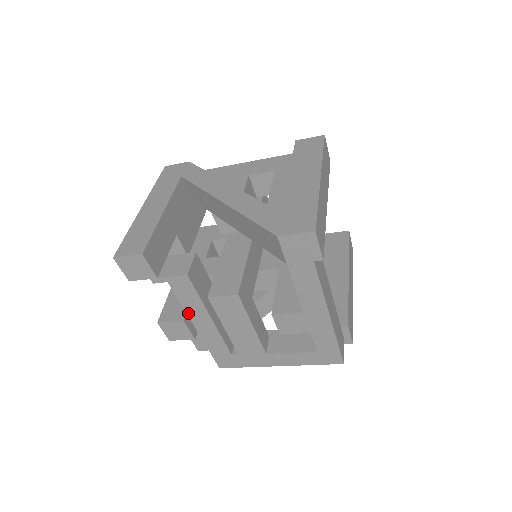
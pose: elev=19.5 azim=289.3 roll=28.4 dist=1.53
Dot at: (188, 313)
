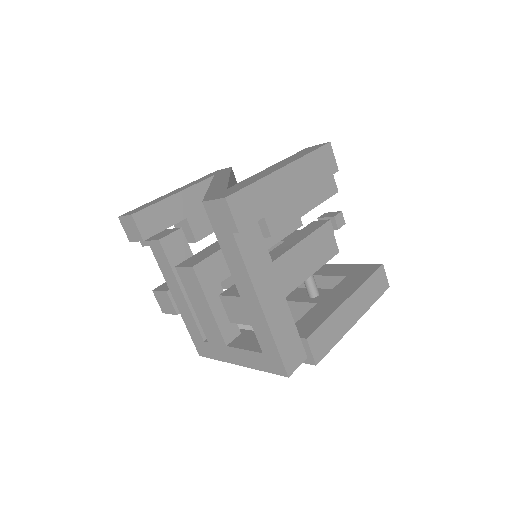
Dot at: (167, 283)
